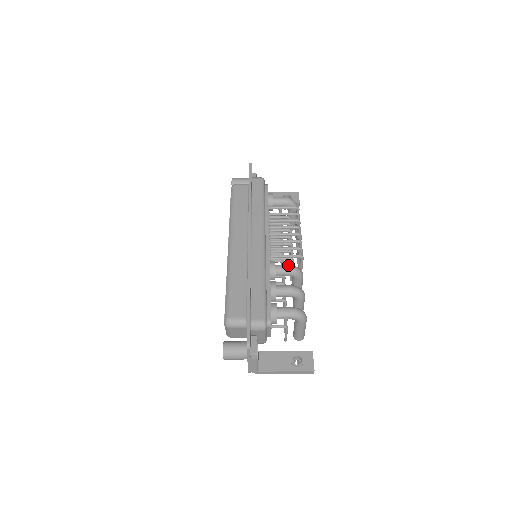
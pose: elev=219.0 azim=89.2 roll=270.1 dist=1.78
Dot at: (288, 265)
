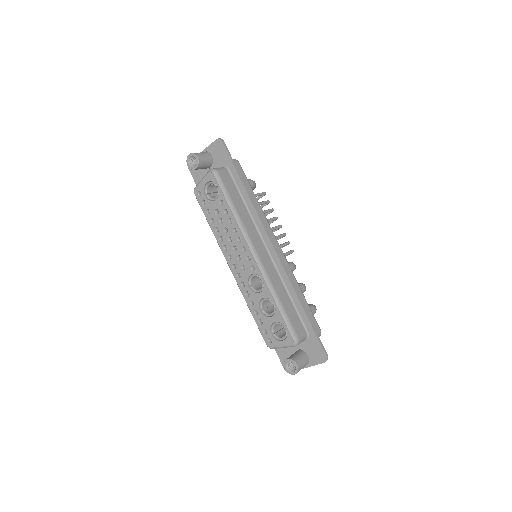
Dot at: (292, 264)
